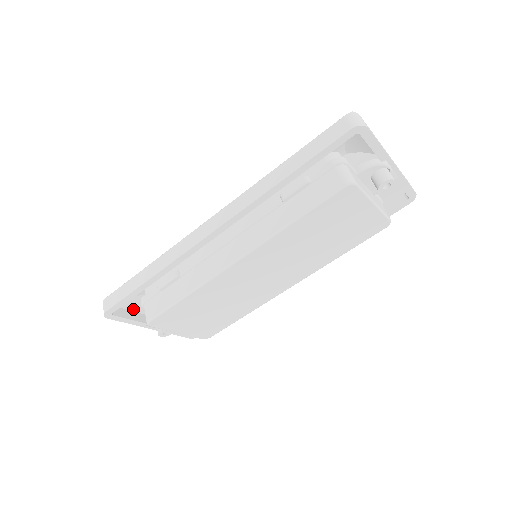
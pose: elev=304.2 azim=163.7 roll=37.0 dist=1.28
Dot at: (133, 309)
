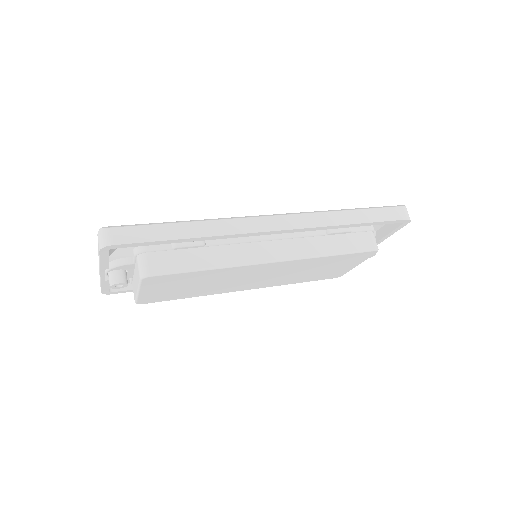
Dot at: occluded
